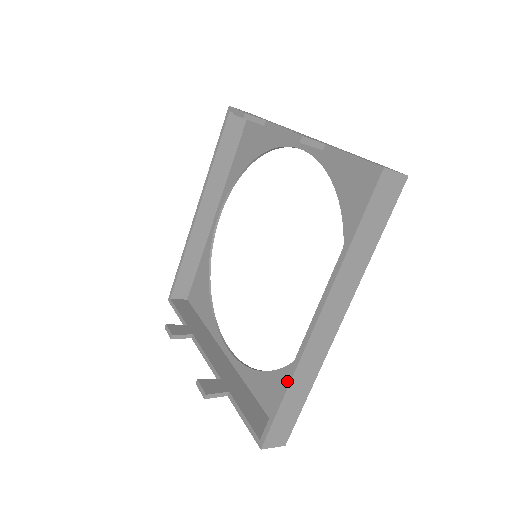
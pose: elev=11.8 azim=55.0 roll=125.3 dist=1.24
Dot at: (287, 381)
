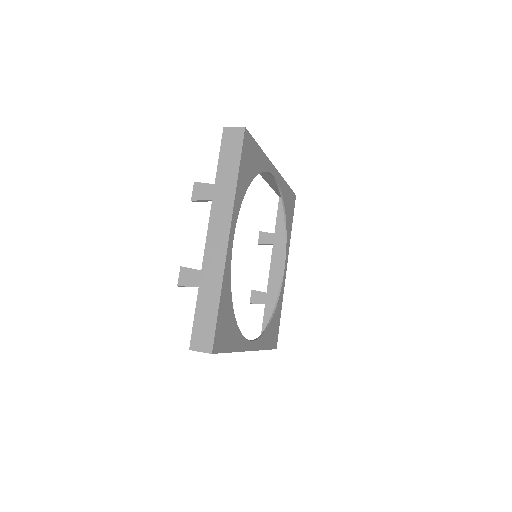
Dot at: occluded
